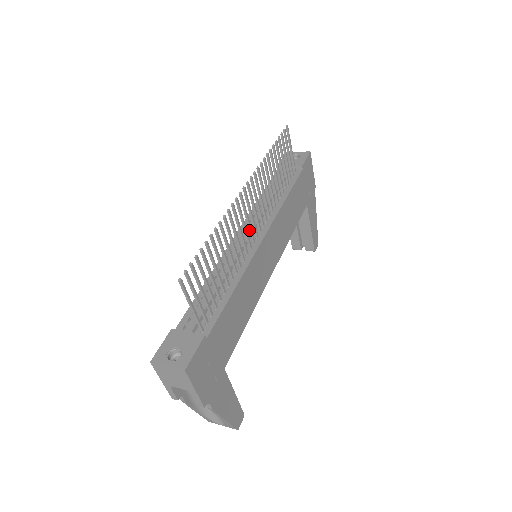
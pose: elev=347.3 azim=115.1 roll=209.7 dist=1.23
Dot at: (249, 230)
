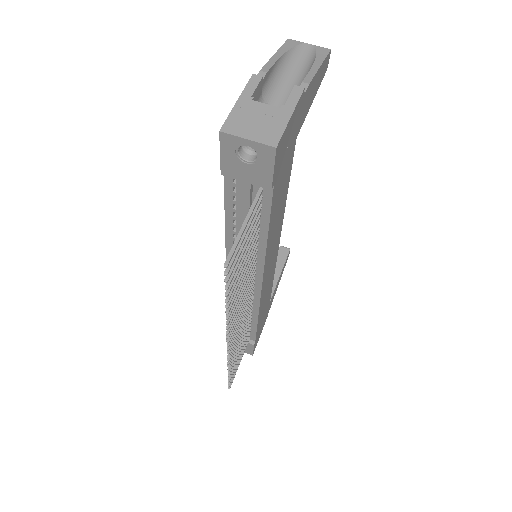
Dot at: occluded
